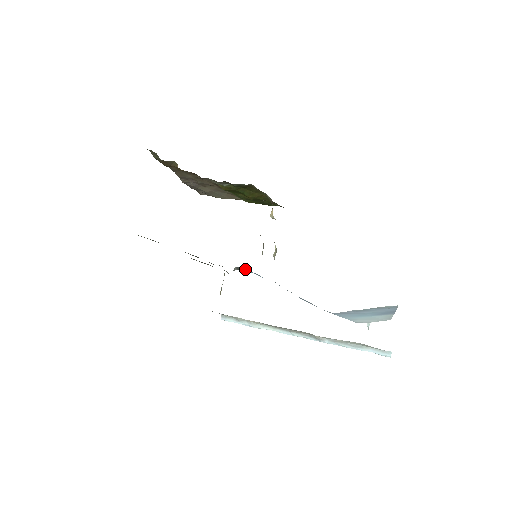
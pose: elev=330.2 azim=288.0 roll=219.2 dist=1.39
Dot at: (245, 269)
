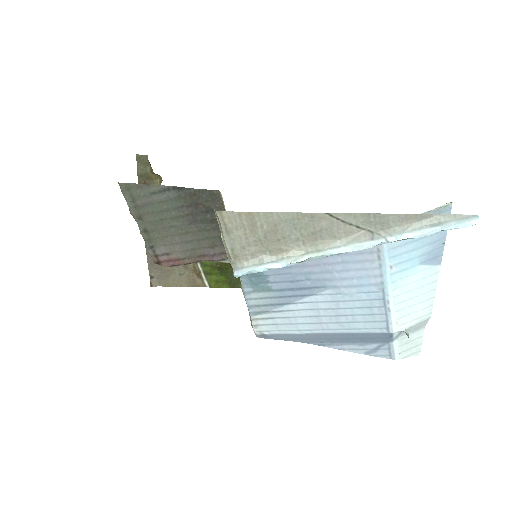
Dot at: occluded
